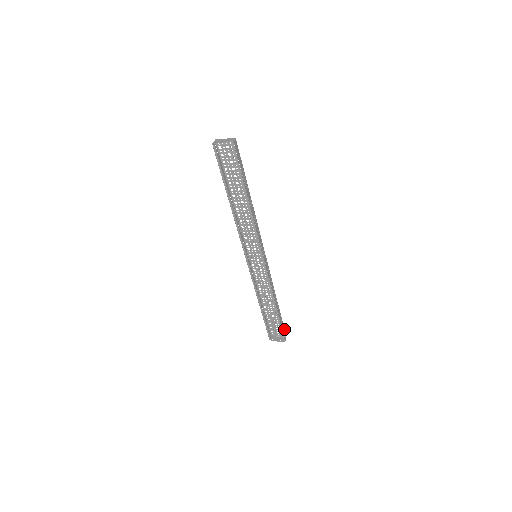
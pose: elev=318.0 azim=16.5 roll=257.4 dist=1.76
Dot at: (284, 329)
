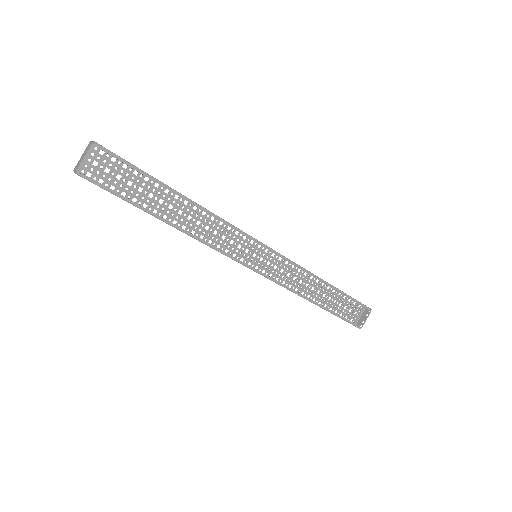
Dot at: occluded
